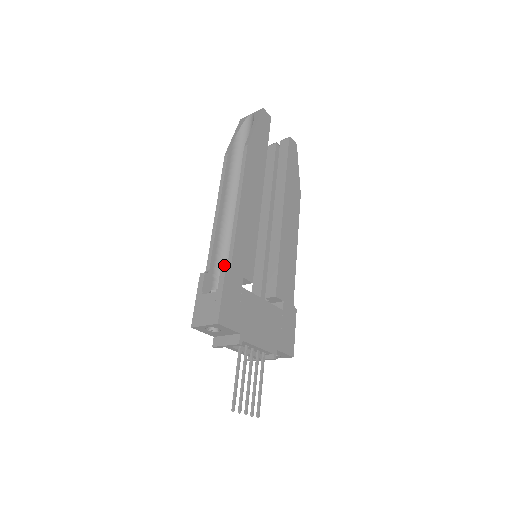
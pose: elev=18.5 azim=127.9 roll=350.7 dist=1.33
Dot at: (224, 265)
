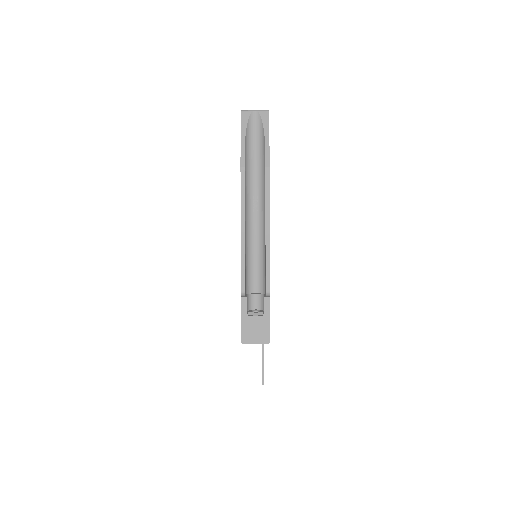
Dot at: (250, 280)
